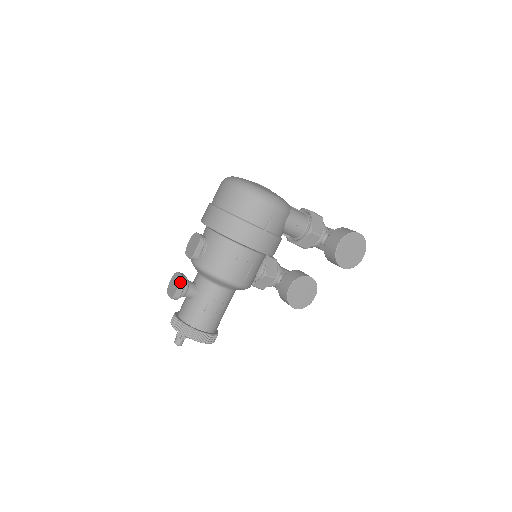
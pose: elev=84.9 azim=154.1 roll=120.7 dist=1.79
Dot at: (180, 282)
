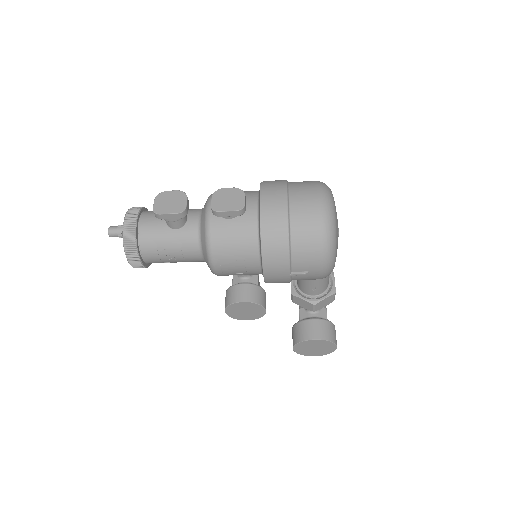
Dot at: (178, 213)
